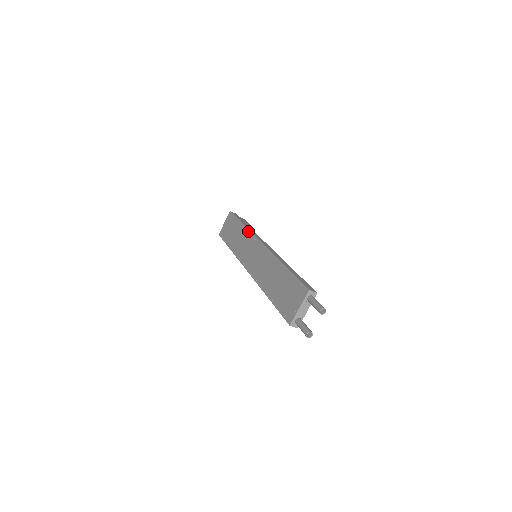
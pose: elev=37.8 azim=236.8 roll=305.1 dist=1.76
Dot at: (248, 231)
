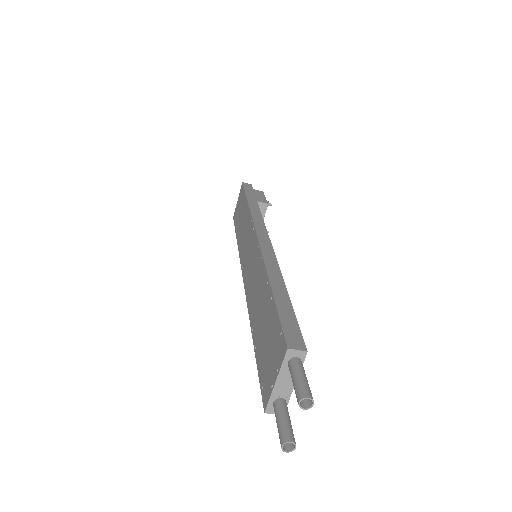
Dot at: (249, 214)
